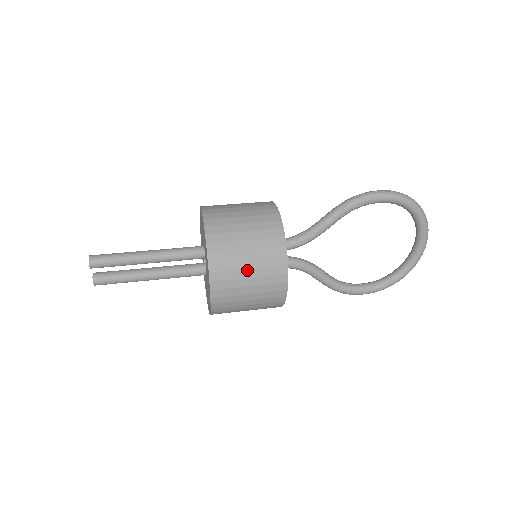
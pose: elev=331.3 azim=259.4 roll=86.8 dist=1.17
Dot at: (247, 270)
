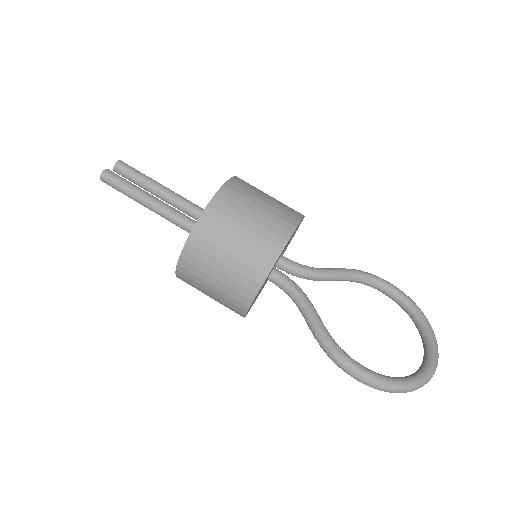
Dot at: occluded
